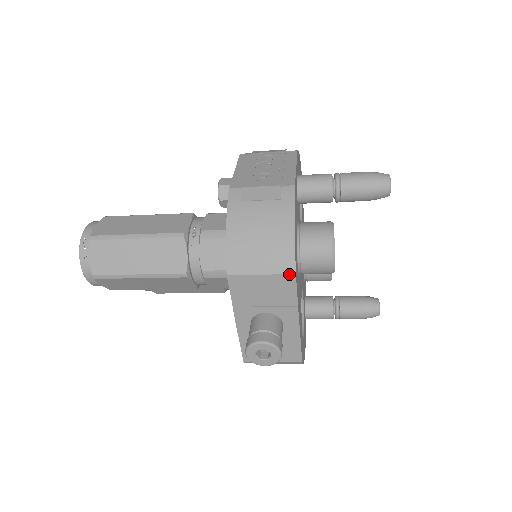
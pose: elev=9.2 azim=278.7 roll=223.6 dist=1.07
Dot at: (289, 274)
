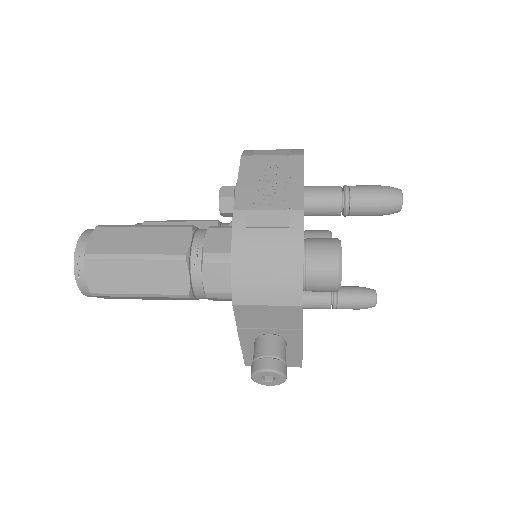
Dot at: (296, 306)
